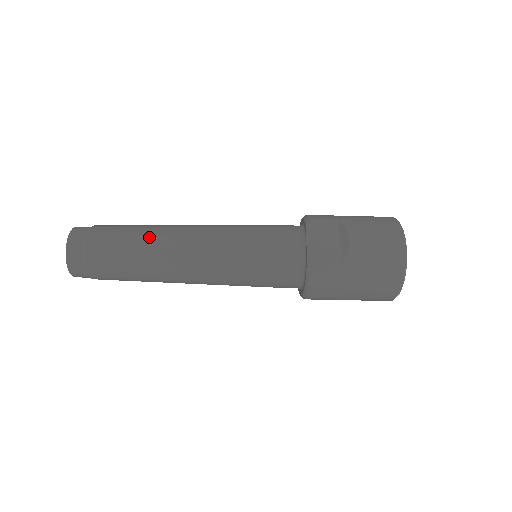
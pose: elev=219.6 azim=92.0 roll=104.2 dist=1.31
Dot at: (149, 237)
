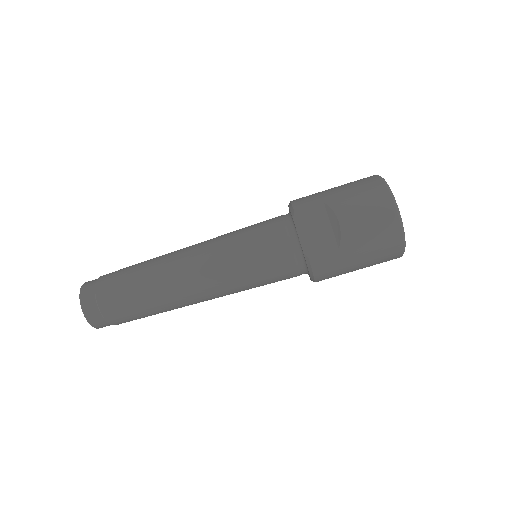
Dot at: (151, 278)
